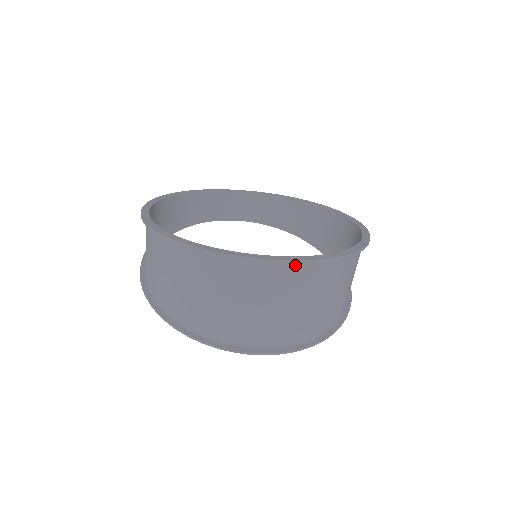
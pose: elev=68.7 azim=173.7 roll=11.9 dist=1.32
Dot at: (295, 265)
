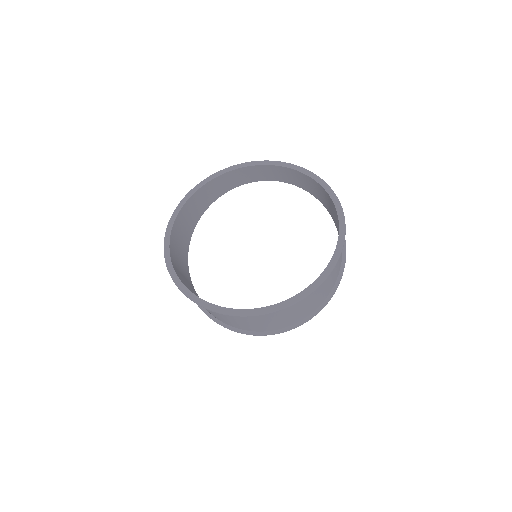
Dot at: occluded
